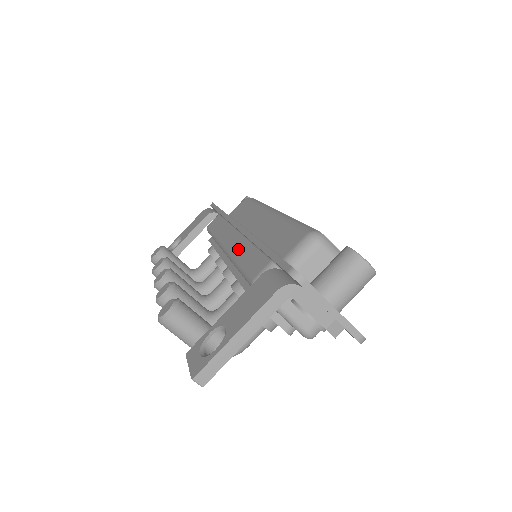
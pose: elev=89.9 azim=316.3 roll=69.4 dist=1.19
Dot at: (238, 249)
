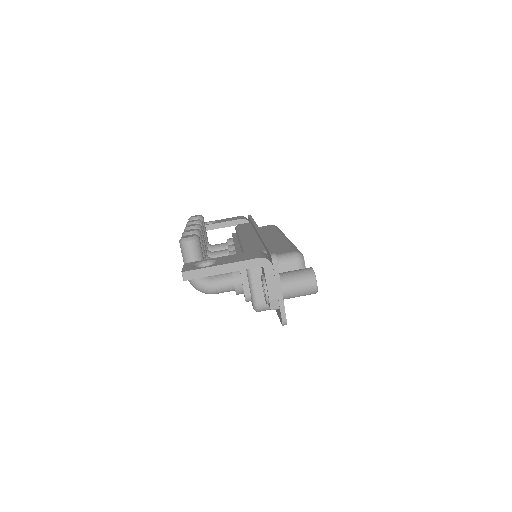
Dot at: (250, 240)
